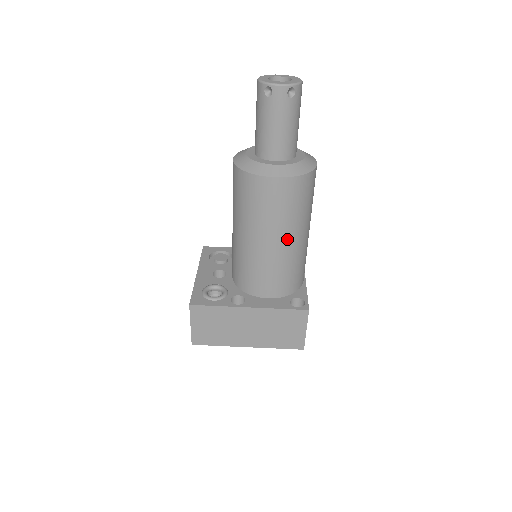
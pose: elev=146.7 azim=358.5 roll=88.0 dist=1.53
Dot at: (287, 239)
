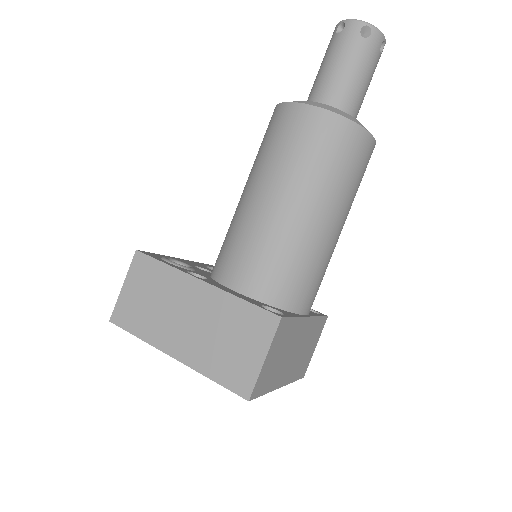
Dot at: (295, 202)
